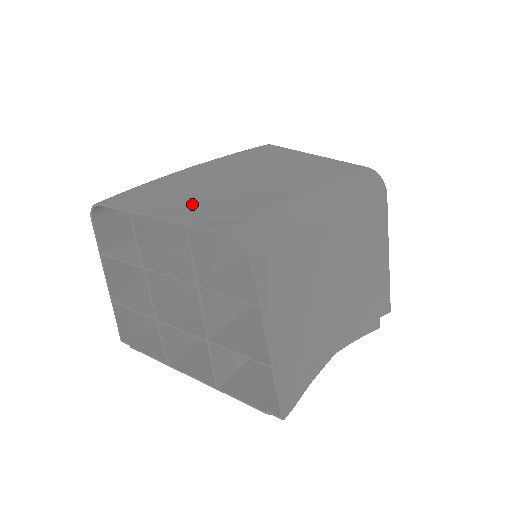
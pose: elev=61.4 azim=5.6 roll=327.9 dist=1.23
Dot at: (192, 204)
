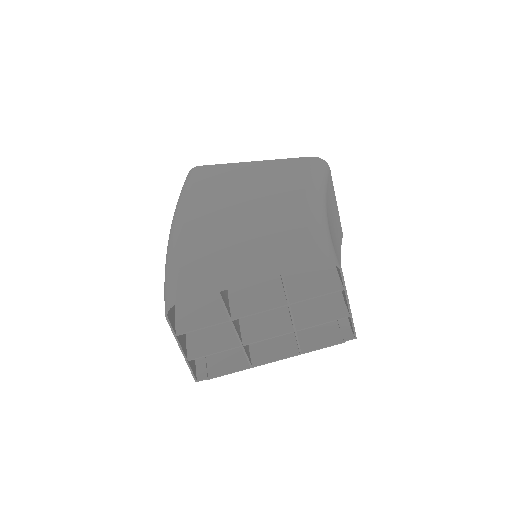
Dot at: (255, 256)
